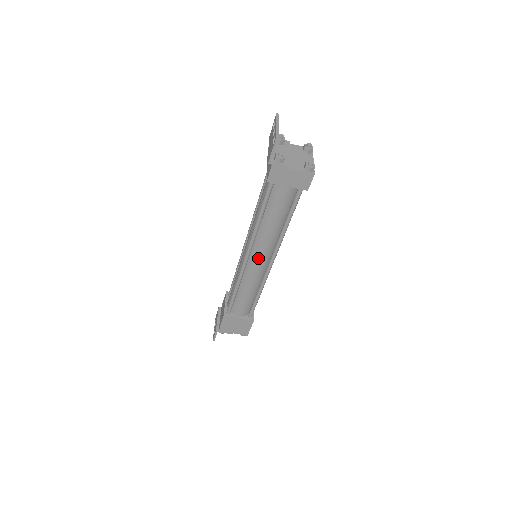
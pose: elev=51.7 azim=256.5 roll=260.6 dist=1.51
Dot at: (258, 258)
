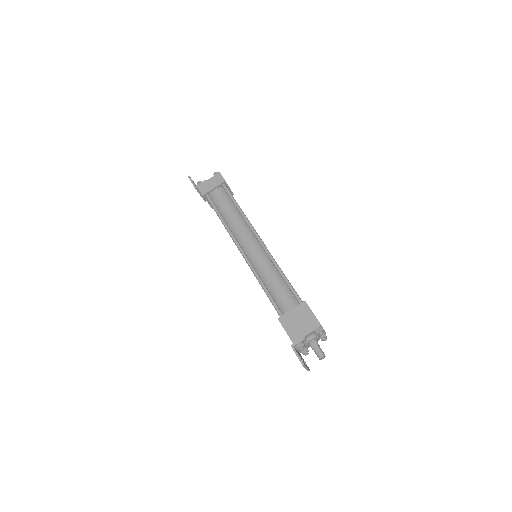
Dot at: (247, 243)
